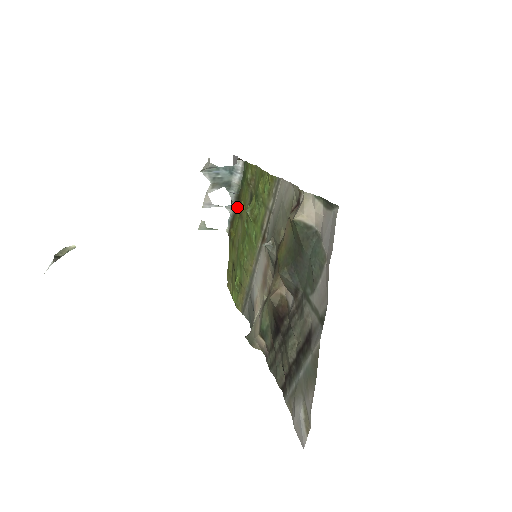
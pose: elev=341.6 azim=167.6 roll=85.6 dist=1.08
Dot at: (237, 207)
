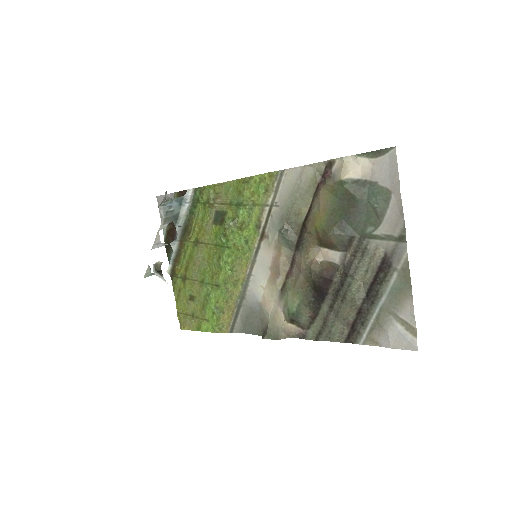
Dot at: (186, 239)
